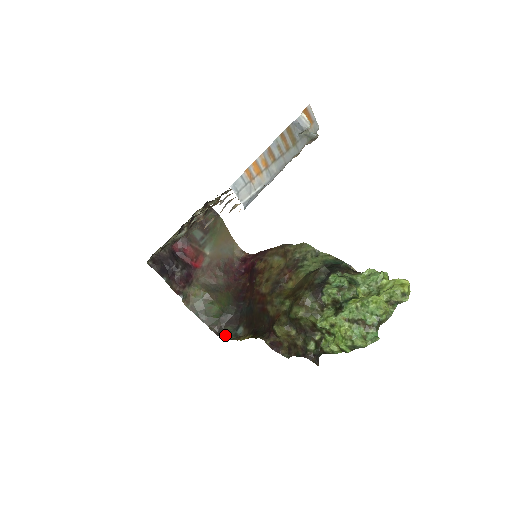
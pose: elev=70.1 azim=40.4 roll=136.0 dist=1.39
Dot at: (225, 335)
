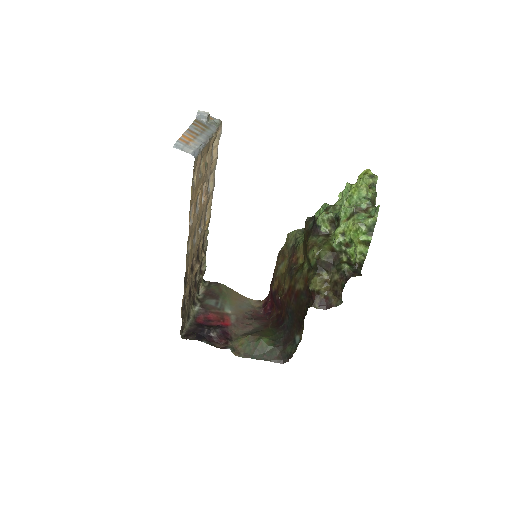
Dot at: (289, 355)
